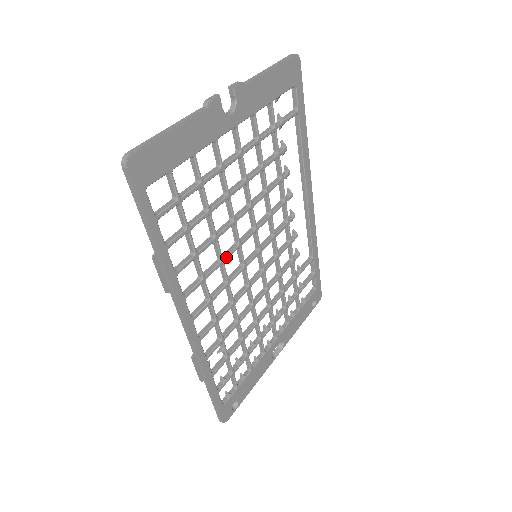
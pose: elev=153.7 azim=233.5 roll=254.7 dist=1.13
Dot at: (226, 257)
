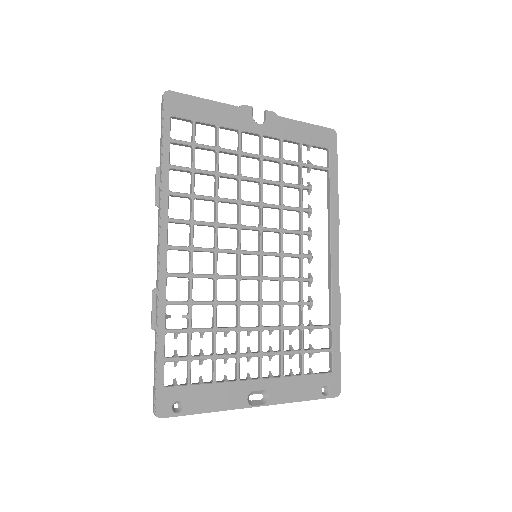
Dot at: (221, 224)
